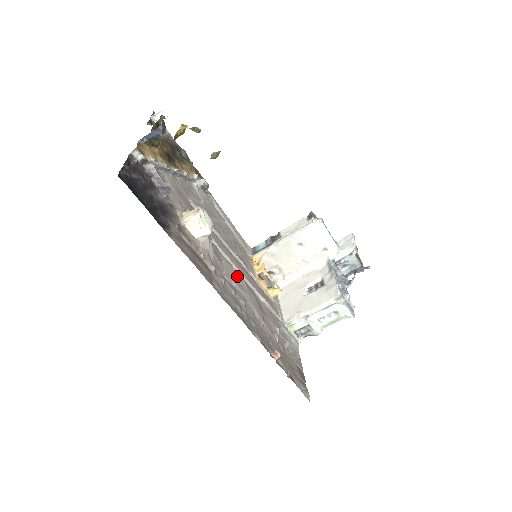
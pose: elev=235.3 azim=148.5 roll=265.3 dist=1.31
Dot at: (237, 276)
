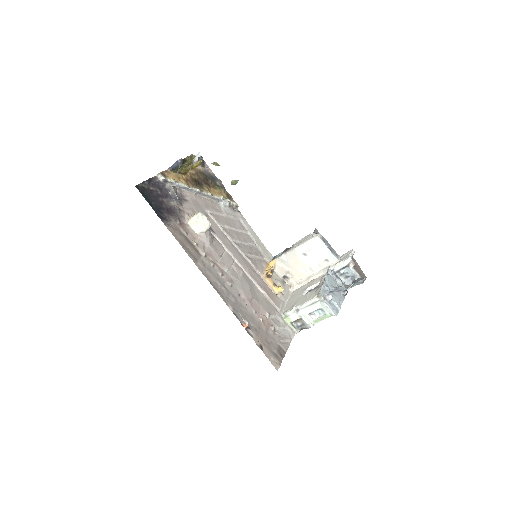
Dot at: (235, 267)
